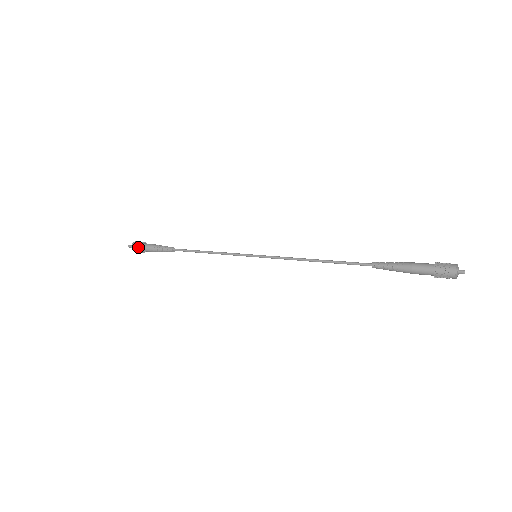
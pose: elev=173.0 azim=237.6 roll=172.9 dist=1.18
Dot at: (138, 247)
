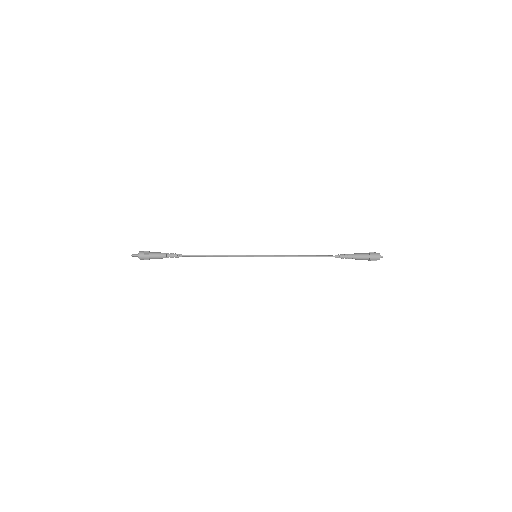
Dot at: (147, 252)
